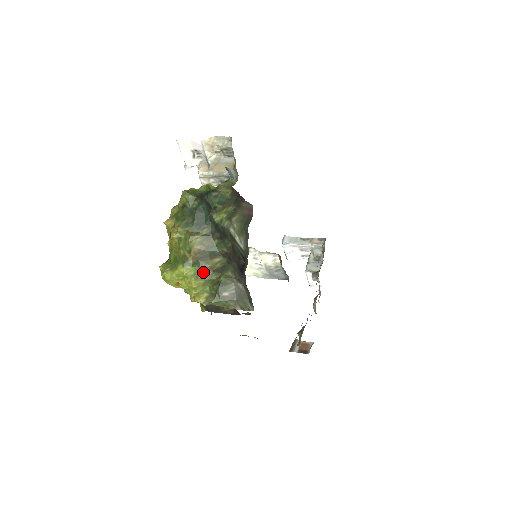
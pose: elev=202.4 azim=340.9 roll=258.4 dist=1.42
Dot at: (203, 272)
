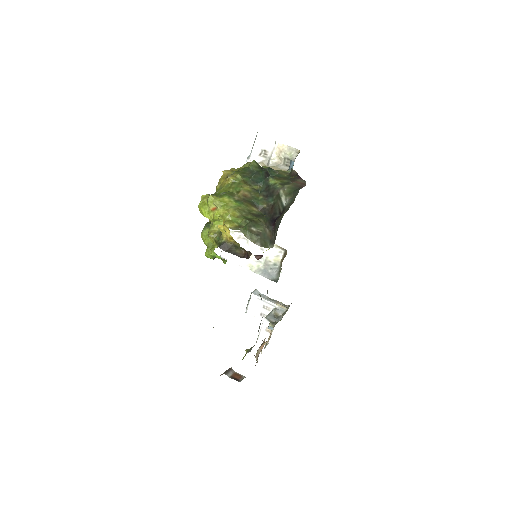
Dot at: (242, 209)
